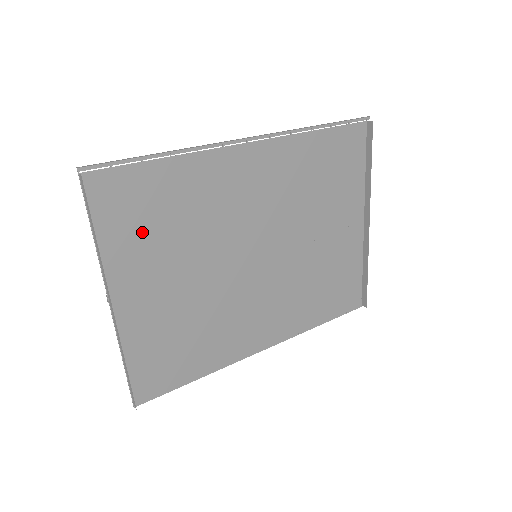
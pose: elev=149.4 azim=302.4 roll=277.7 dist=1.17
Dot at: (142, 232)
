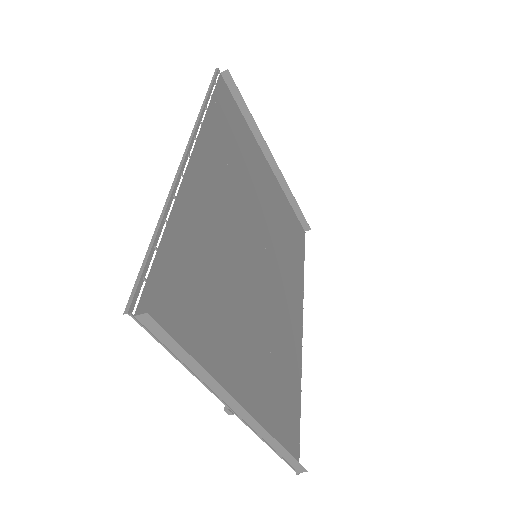
Dot at: (204, 319)
